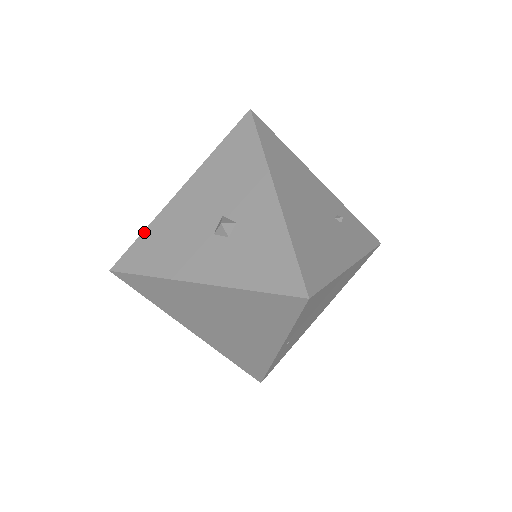
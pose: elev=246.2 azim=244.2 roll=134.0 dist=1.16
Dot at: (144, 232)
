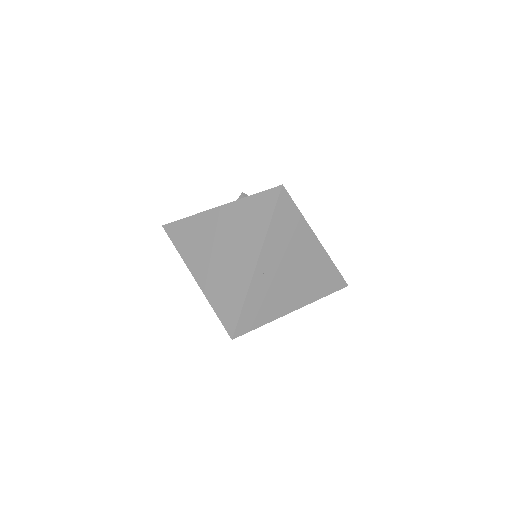
Dot at: occluded
